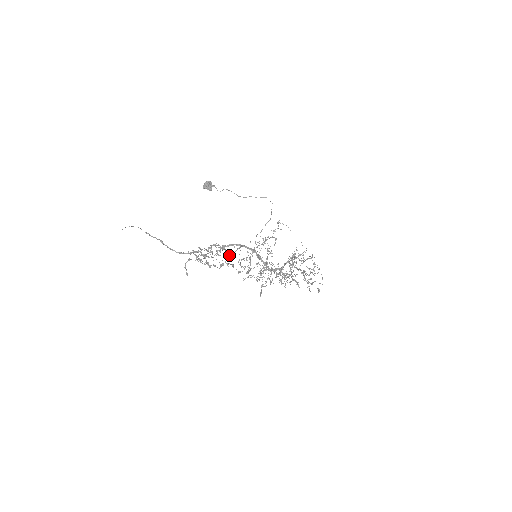
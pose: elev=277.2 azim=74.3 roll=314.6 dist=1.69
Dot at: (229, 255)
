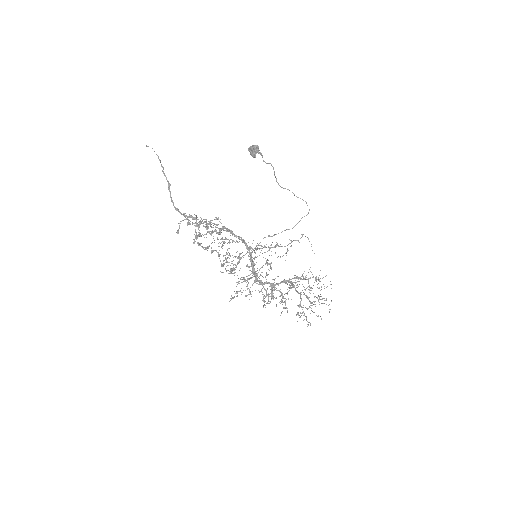
Dot at: (218, 243)
